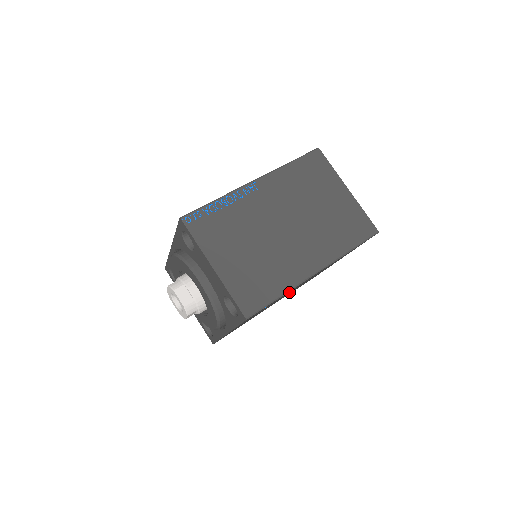
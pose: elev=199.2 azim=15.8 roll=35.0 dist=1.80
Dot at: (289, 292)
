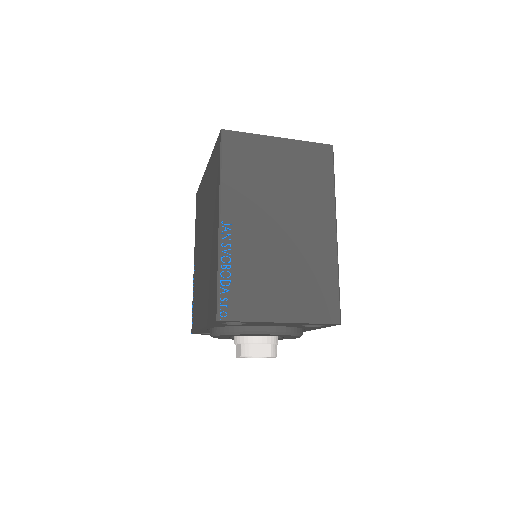
Dot at: occluded
